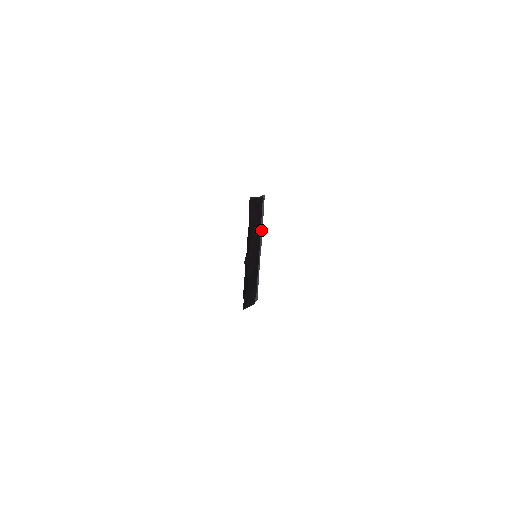
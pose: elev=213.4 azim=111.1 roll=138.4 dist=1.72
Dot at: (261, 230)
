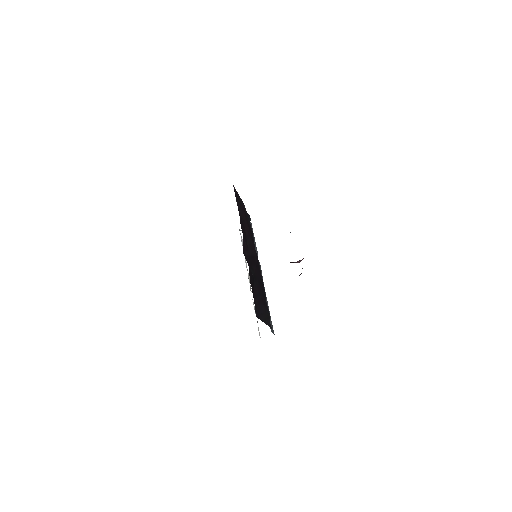
Dot at: (257, 255)
